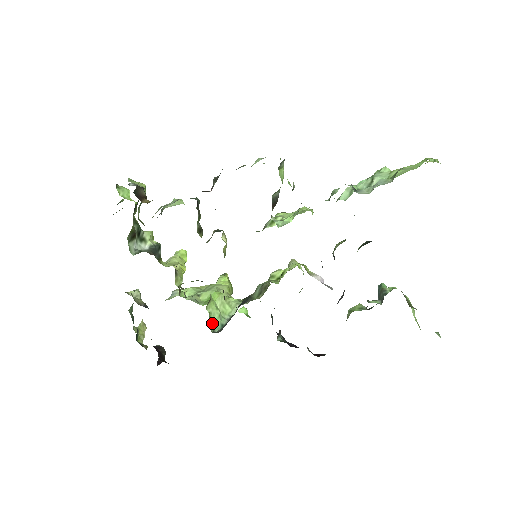
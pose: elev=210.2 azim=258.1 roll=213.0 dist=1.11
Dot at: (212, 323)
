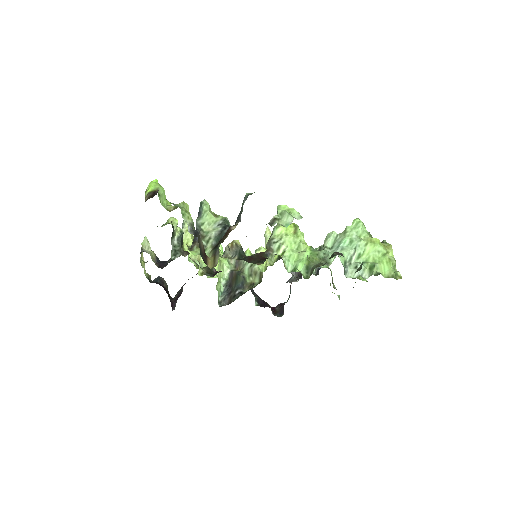
Dot at: (218, 296)
